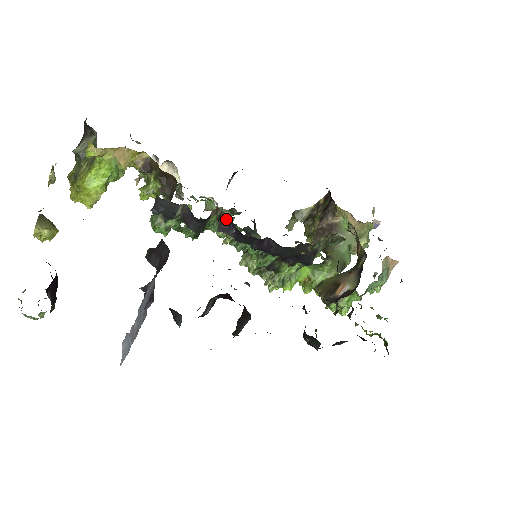
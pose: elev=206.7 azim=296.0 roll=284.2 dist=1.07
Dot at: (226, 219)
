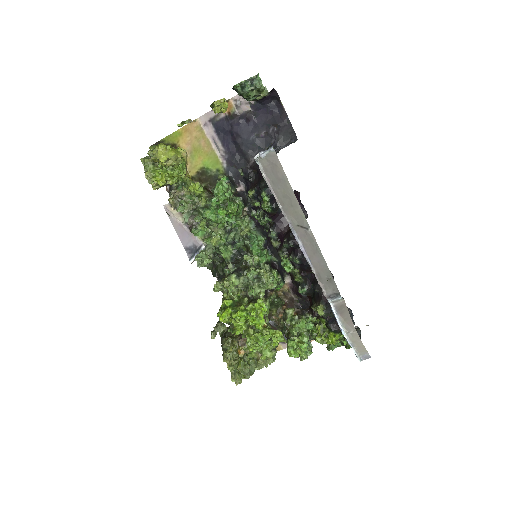
Dot at: (250, 216)
